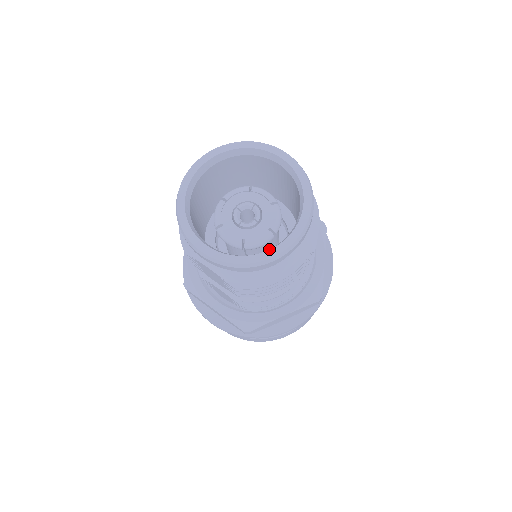
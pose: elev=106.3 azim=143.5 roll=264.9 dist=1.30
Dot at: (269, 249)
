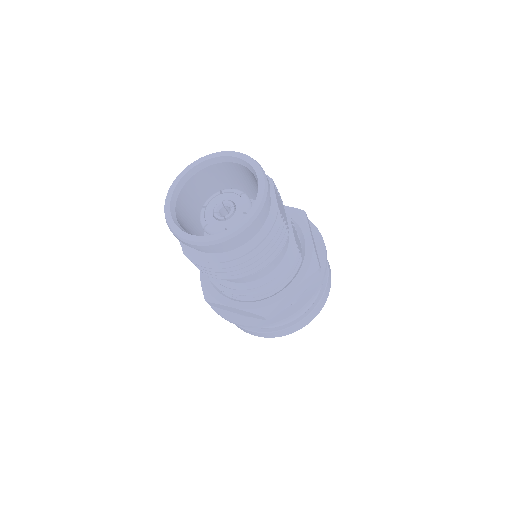
Dot at: (199, 236)
